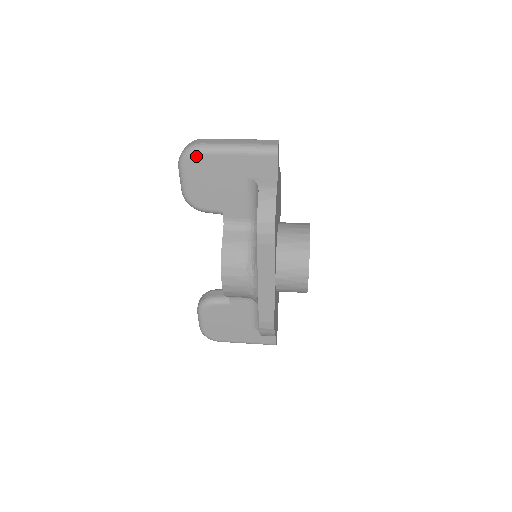
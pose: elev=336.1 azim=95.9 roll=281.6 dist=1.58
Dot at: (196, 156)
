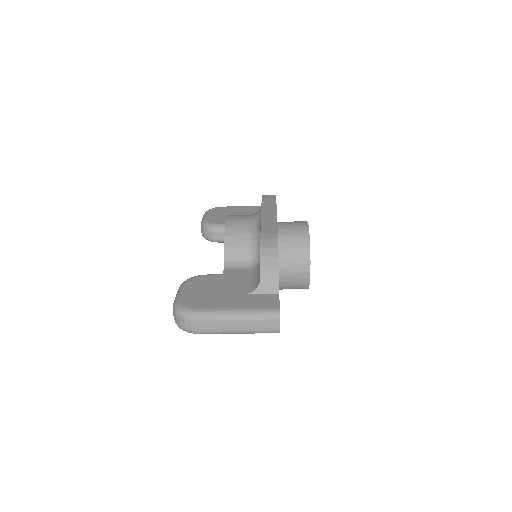
Dot at: (219, 208)
